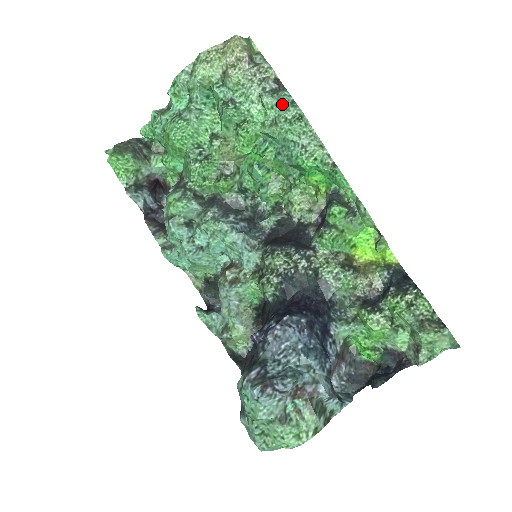
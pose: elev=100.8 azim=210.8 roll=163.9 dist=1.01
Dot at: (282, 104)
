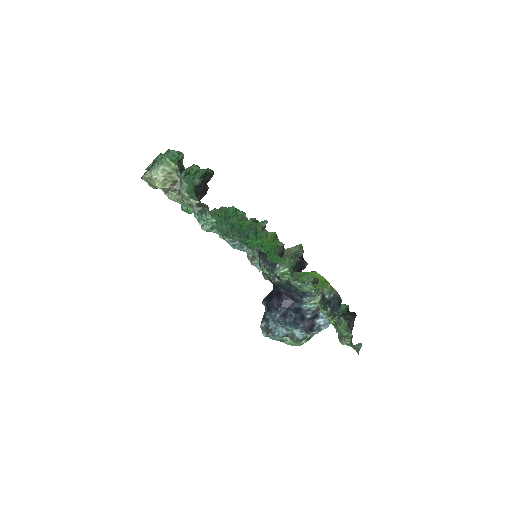
Dot at: occluded
